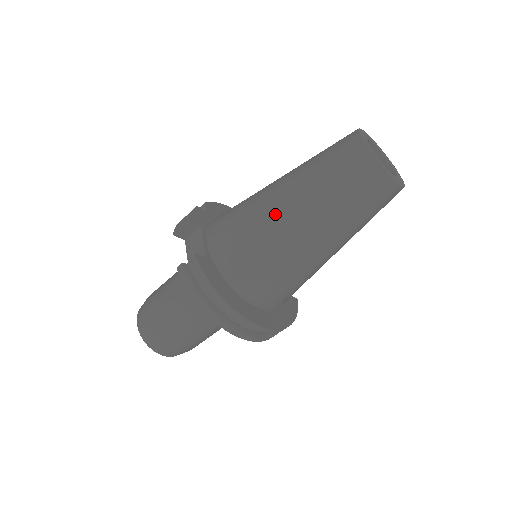
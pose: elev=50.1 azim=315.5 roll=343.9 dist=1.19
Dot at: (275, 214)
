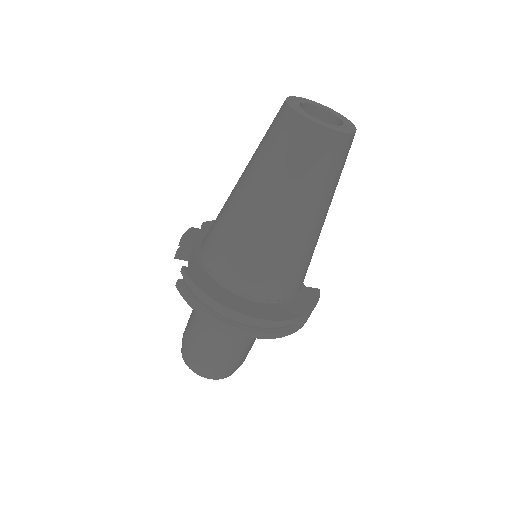
Dot at: (239, 205)
